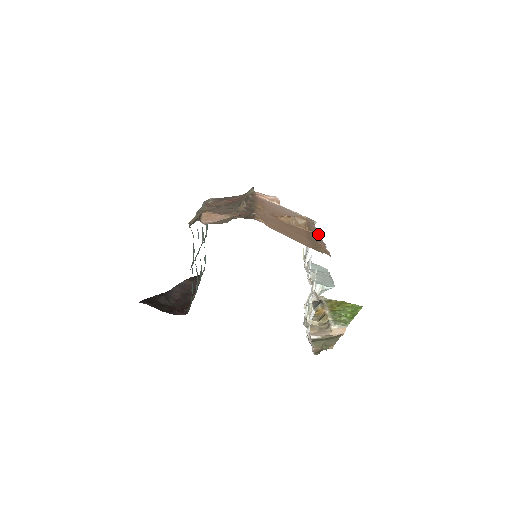
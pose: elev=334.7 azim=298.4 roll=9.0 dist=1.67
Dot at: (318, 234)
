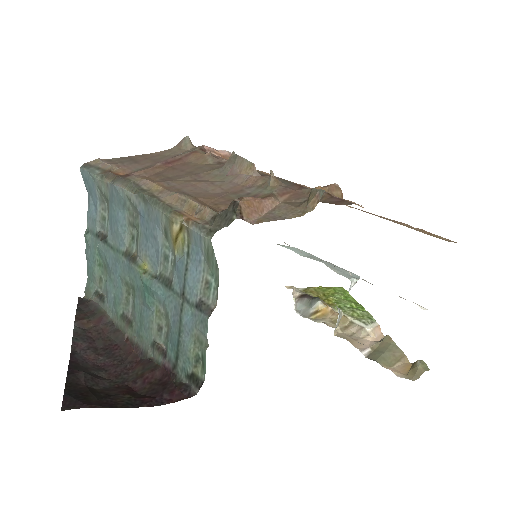
Dot at: occluded
